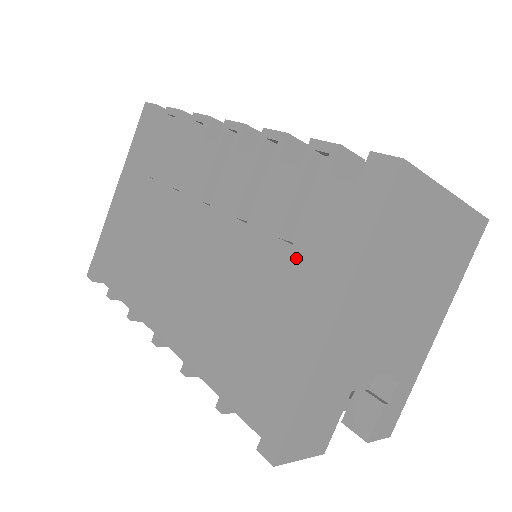
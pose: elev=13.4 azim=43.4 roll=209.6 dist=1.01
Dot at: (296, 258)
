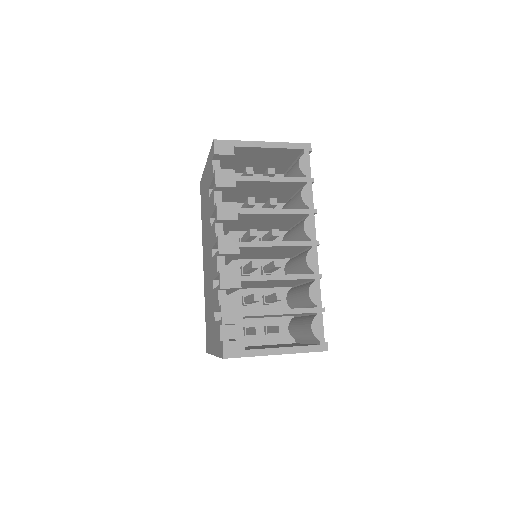
Dot at: (214, 326)
